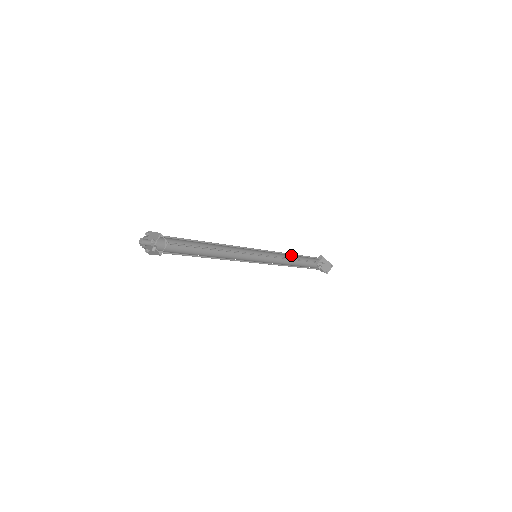
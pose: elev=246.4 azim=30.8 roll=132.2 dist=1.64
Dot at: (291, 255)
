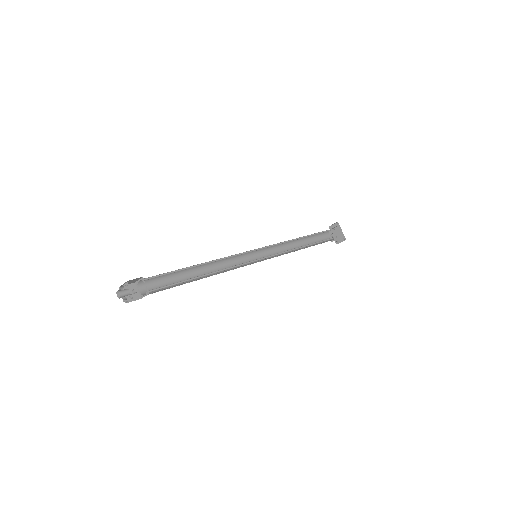
Dot at: (300, 238)
